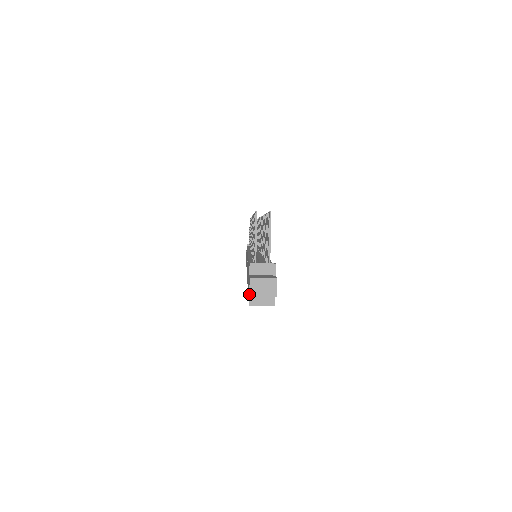
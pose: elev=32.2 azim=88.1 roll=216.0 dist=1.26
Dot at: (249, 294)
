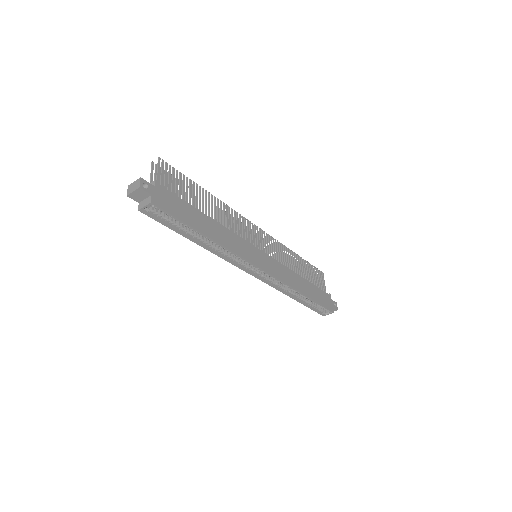
Dot at: (127, 195)
